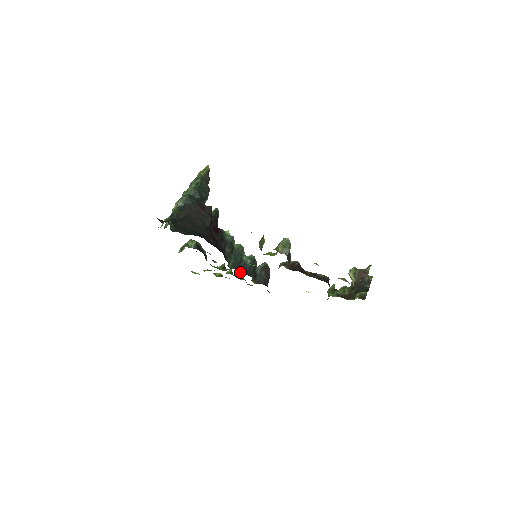
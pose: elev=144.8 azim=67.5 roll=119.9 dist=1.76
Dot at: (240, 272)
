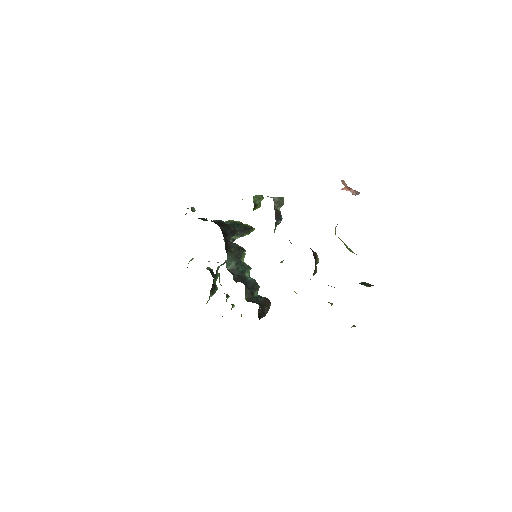
Dot at: (236, 281)
